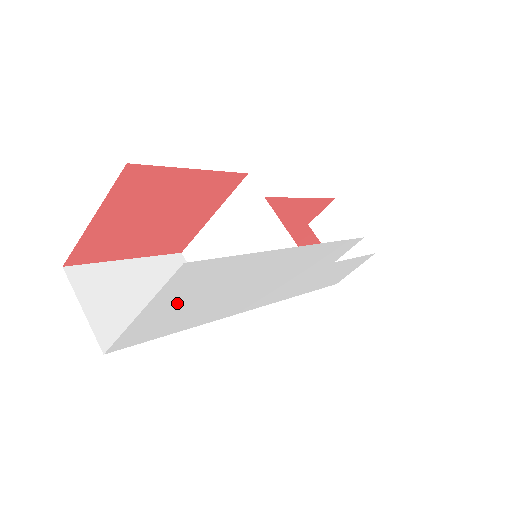
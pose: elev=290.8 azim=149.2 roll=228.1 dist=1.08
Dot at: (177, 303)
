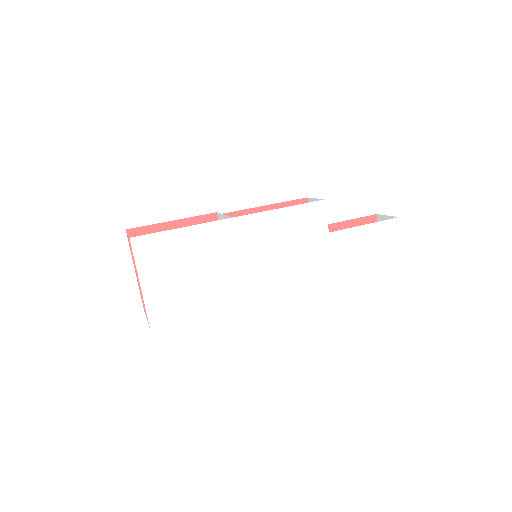
Dot at: (167, 278)
